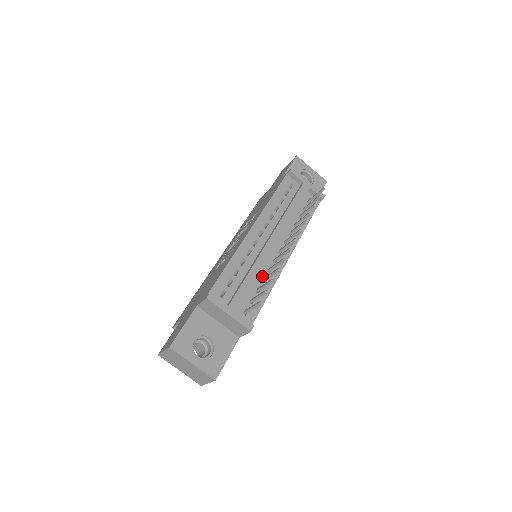
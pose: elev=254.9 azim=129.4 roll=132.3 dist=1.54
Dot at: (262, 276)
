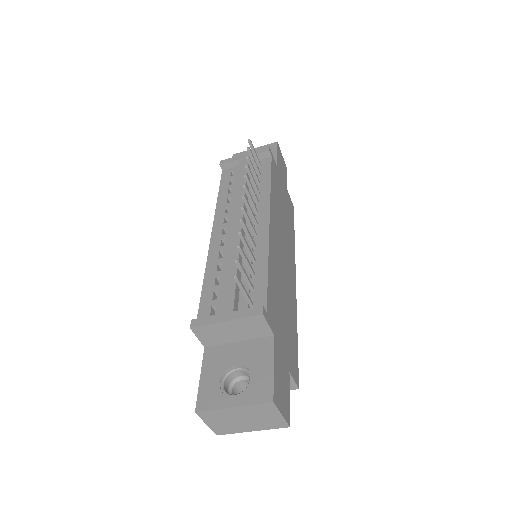
Dot at: (249, 259)
